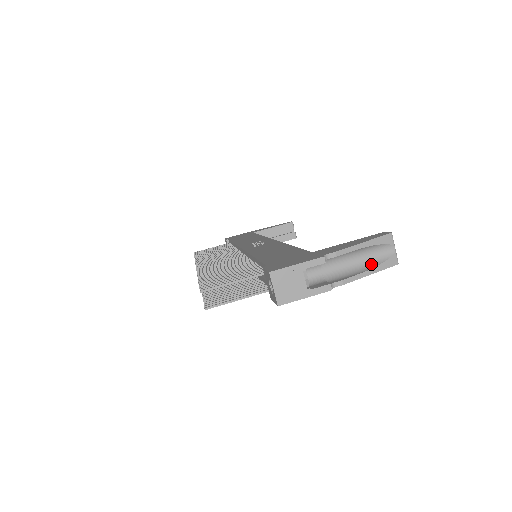
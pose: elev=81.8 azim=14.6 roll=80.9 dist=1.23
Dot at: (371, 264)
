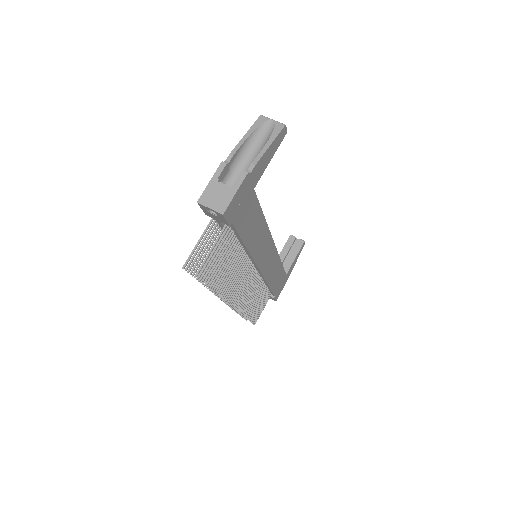
Dot at: (266, 141)
